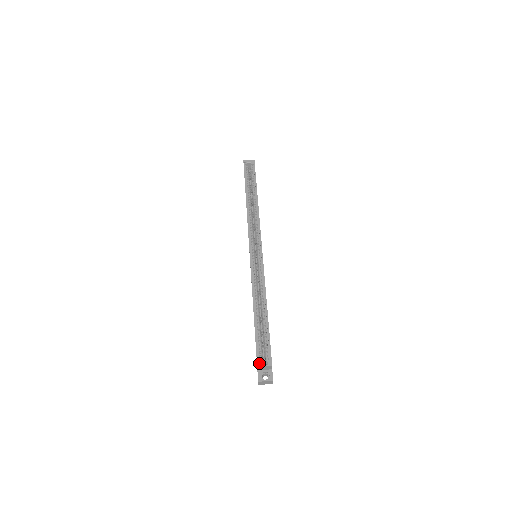
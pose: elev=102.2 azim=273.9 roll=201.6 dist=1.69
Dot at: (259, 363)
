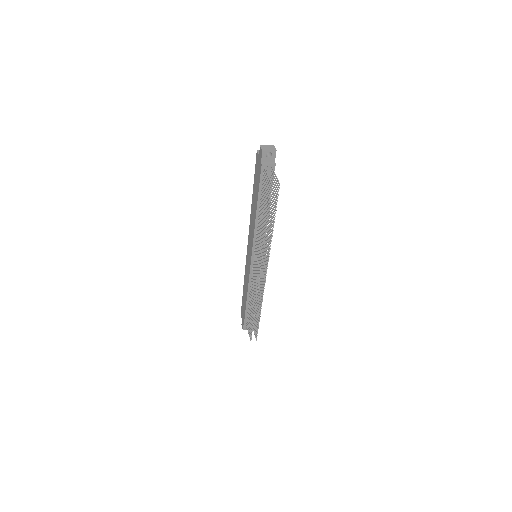
Dot at: occluded
